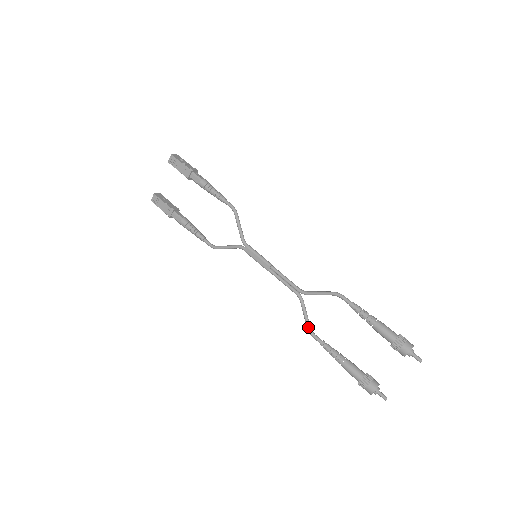
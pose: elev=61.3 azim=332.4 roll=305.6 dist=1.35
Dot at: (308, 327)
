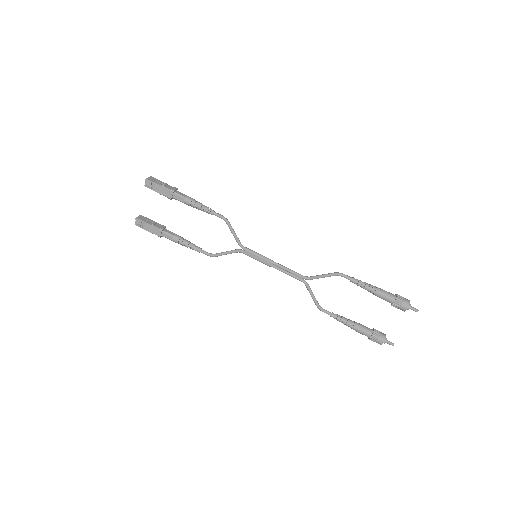
Dot at: (317, 305)
